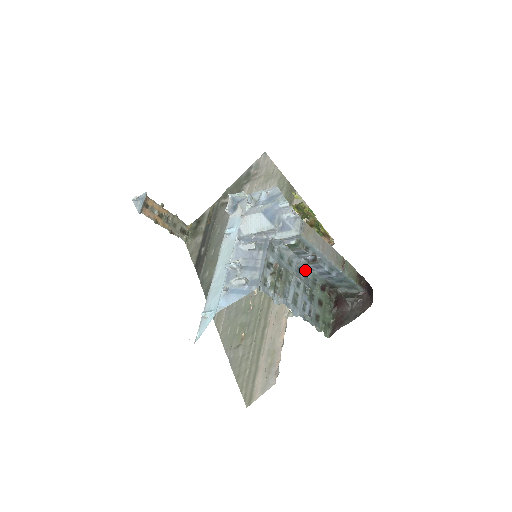
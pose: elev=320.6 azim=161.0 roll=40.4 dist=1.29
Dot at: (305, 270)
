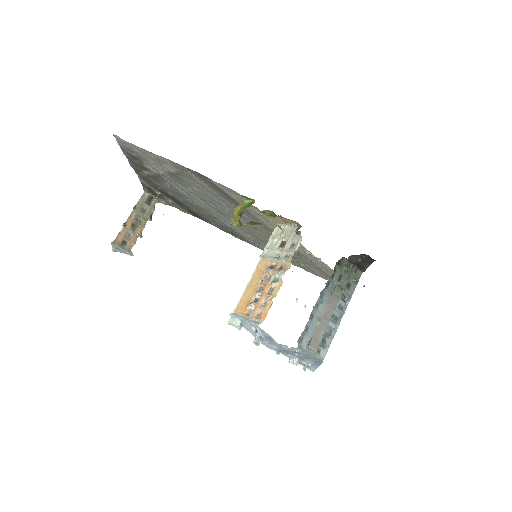
Dot at: (319, 299)
